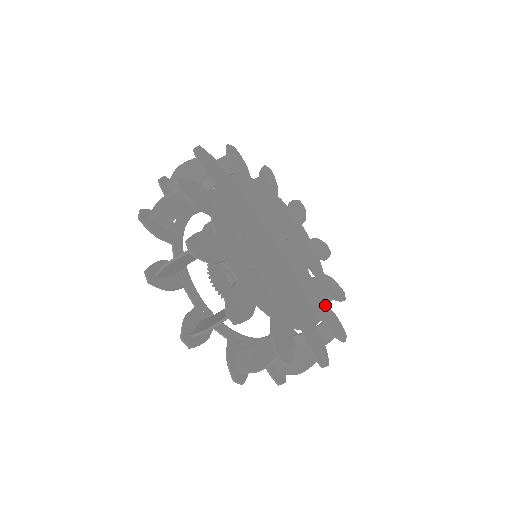
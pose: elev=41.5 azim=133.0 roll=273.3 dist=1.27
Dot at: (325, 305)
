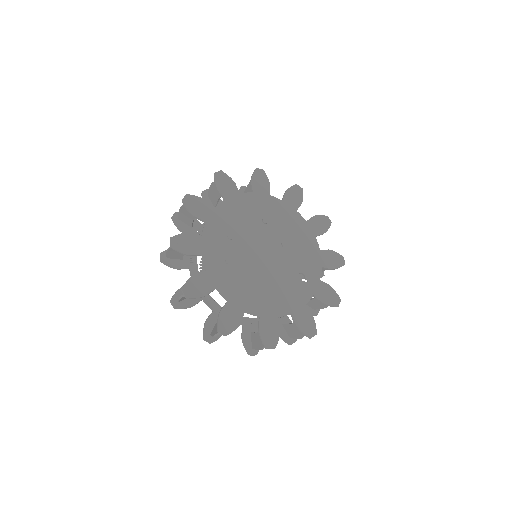
Dot at: (303, 305)
